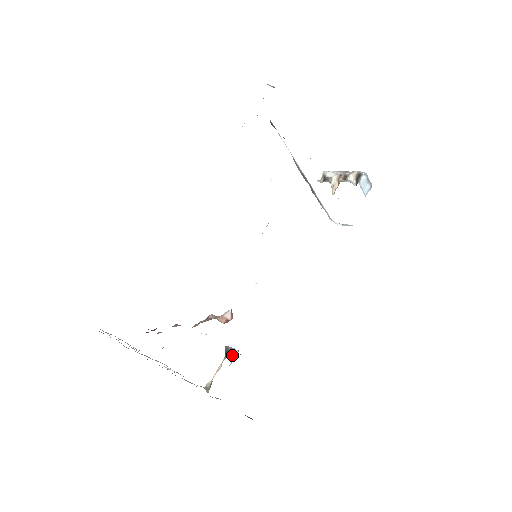
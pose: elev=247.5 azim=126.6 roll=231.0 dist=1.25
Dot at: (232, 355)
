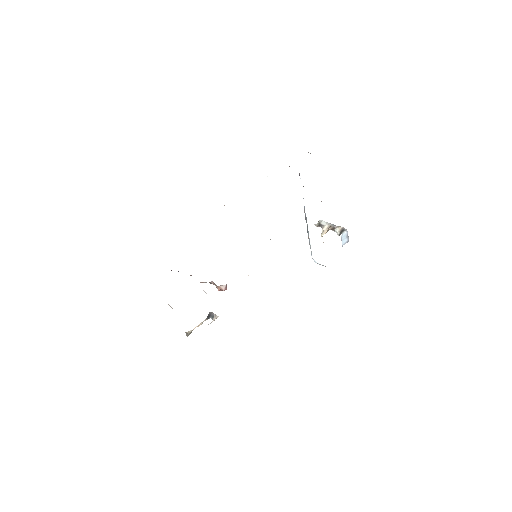
Dot at: (213, 318)
